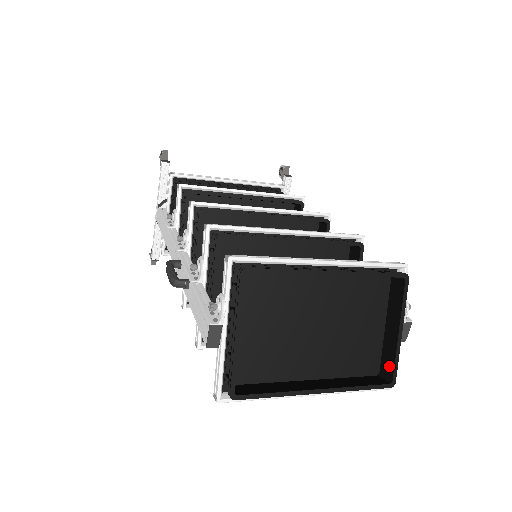
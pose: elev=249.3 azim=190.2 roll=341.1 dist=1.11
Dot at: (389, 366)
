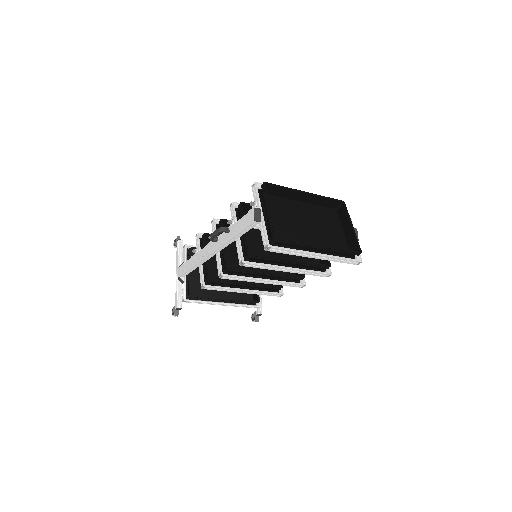
Dot at: (355, 246)
